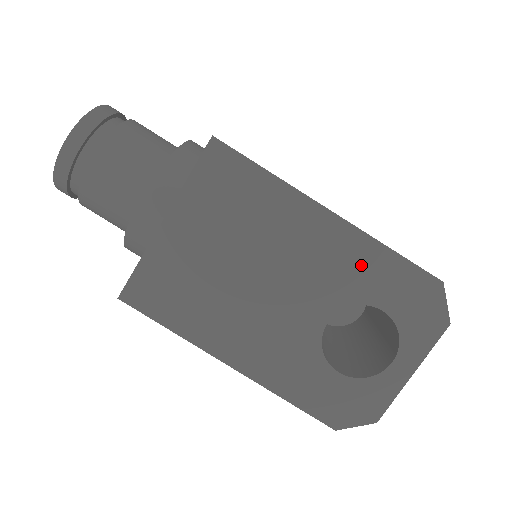
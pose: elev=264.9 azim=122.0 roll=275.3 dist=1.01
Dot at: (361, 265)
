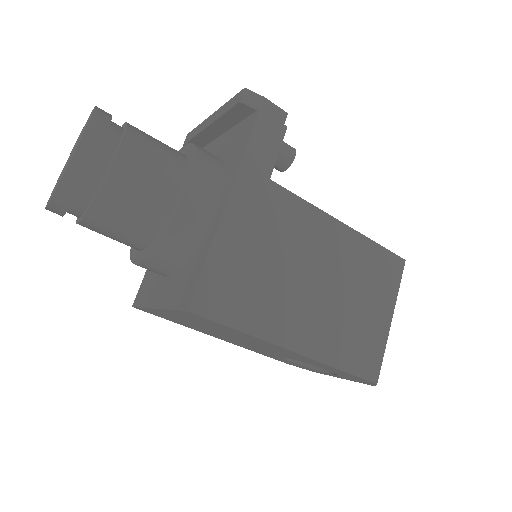
Dot at: (315, 363)
